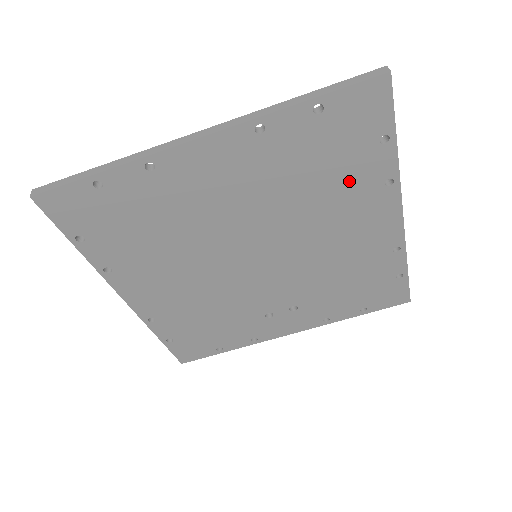
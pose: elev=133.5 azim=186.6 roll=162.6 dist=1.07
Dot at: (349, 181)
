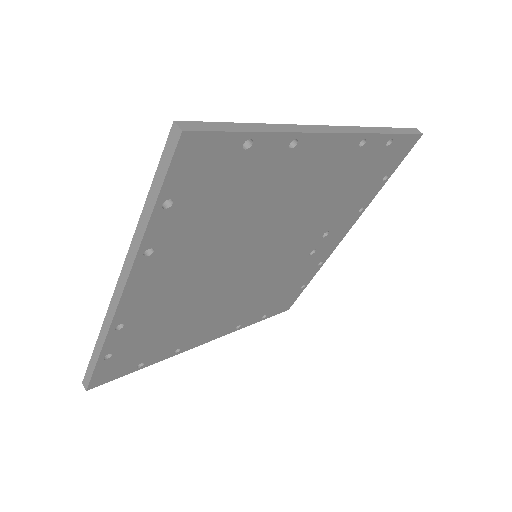
Dot at: (259, 181)
